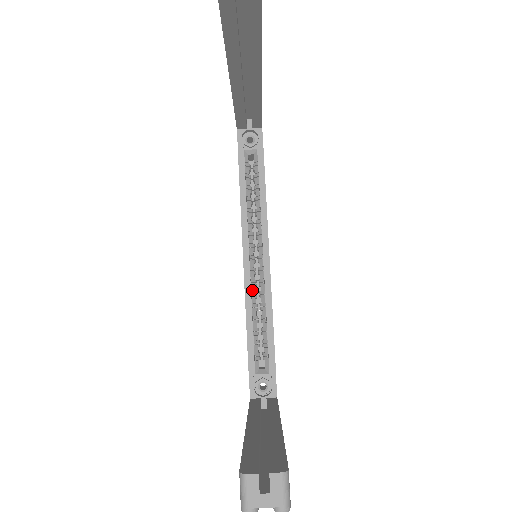
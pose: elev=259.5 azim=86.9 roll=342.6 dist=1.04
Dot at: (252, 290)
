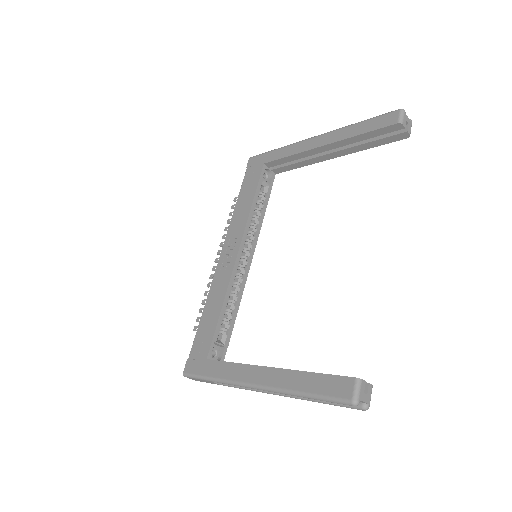
Dot at: occluded
